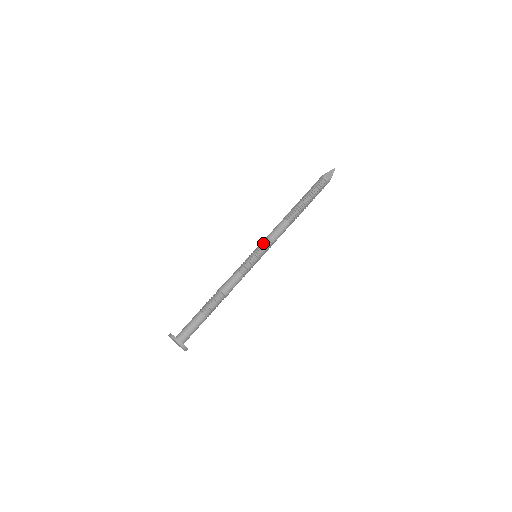
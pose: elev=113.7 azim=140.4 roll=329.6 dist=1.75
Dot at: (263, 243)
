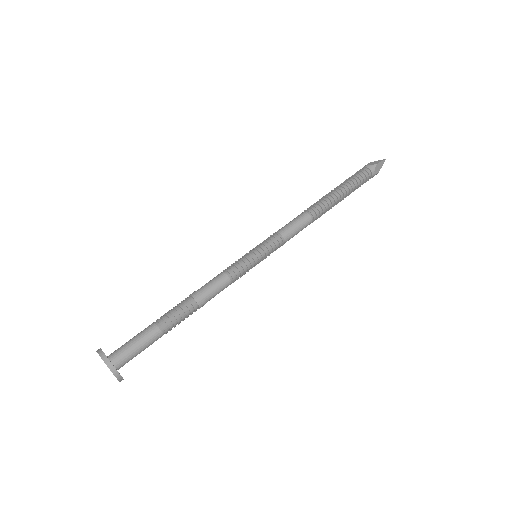
Dot at: (273, 242)
